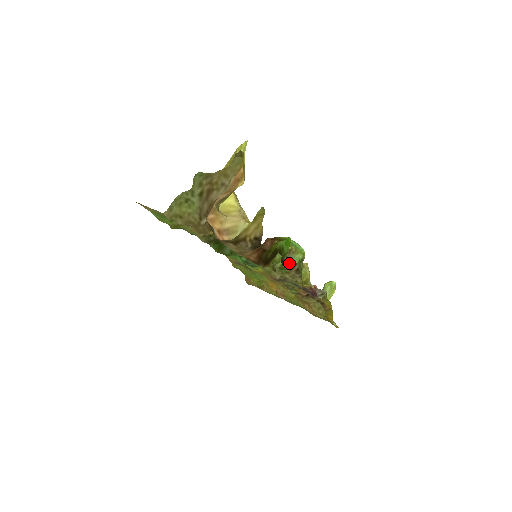
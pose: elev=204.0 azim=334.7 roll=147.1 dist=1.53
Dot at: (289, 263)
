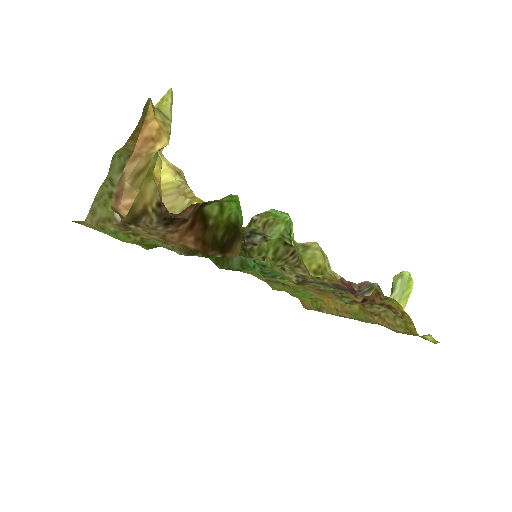
Dot at: (259, 241)
